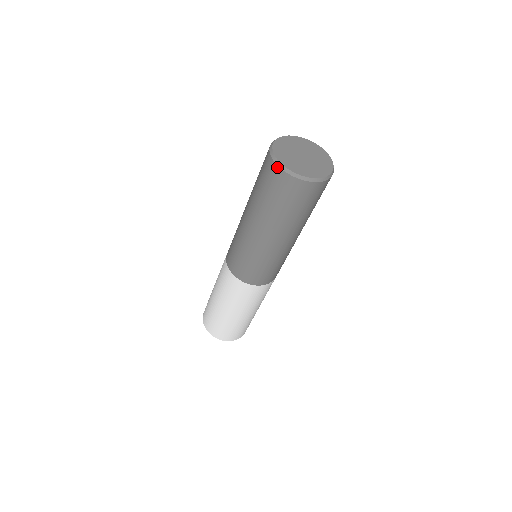
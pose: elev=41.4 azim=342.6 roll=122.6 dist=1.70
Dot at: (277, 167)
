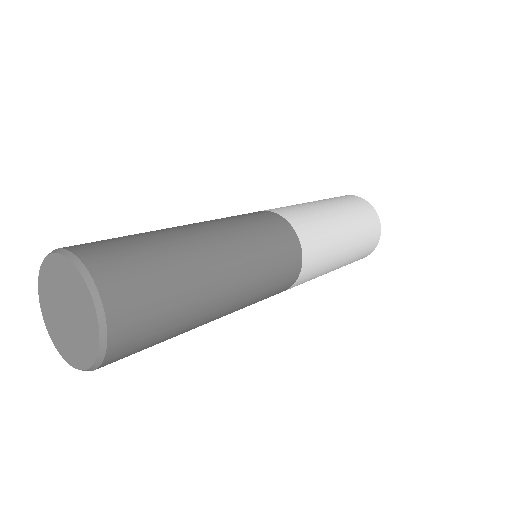
Dot at: occluded
